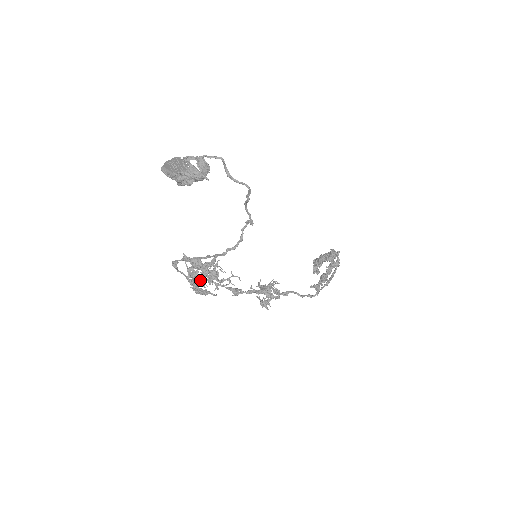
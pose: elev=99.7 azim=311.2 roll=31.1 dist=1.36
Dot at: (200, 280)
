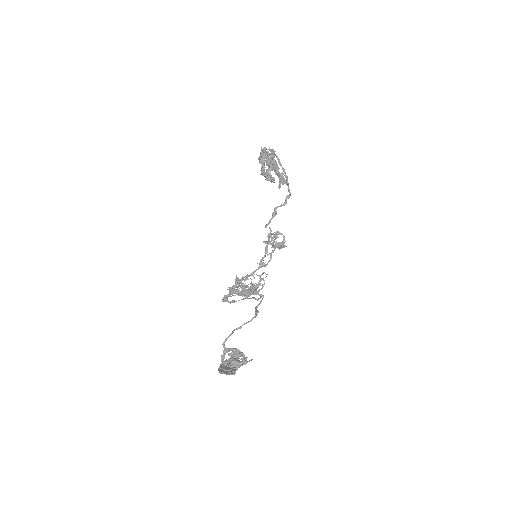
Dot at: occluded
